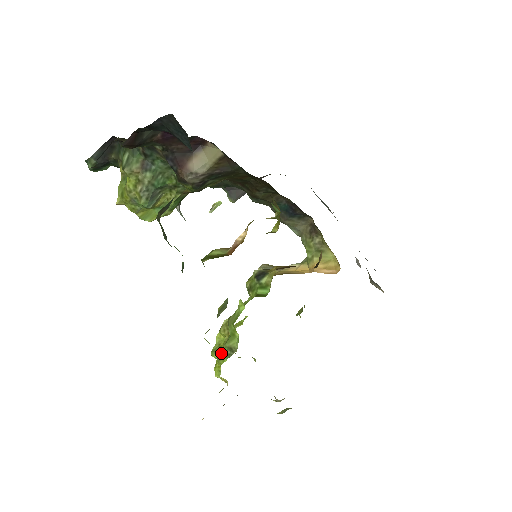
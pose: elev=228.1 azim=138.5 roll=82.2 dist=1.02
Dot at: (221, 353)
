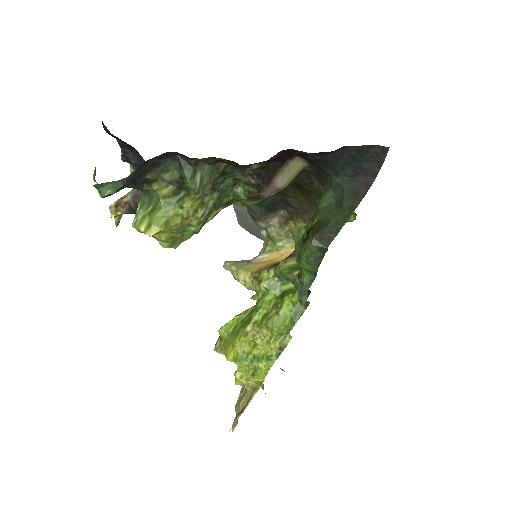
Dot at: (261, 357)
